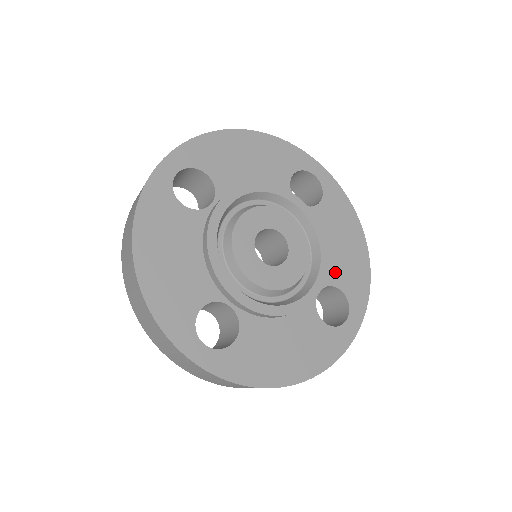
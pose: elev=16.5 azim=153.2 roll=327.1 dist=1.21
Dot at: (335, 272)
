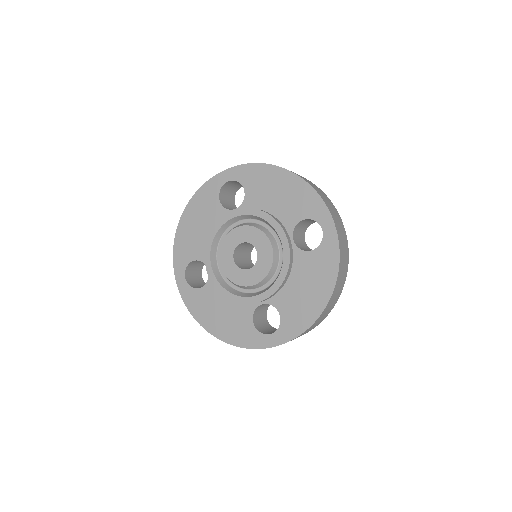
Dot at: (290, 215)
